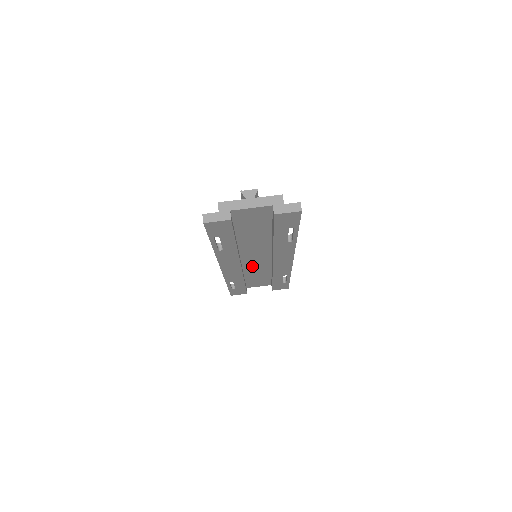
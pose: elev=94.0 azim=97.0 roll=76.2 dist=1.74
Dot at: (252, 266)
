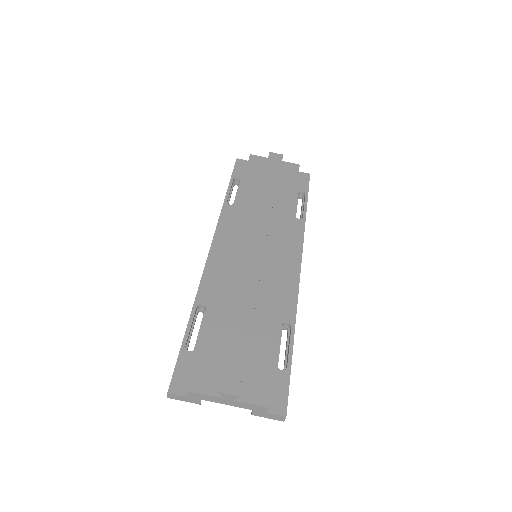
Dot at: occluded
